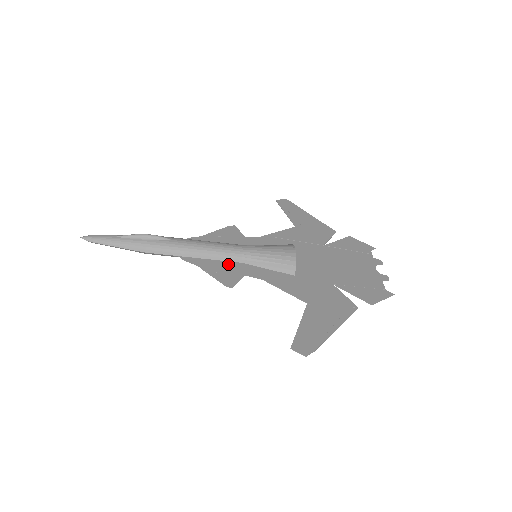
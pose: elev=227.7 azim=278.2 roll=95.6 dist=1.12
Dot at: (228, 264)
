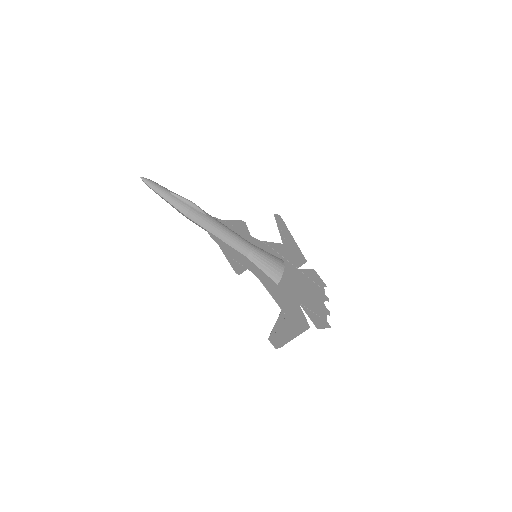
Dot at: (238, 254)
